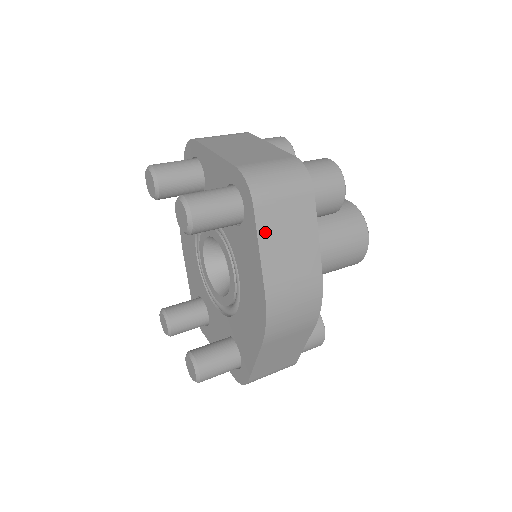
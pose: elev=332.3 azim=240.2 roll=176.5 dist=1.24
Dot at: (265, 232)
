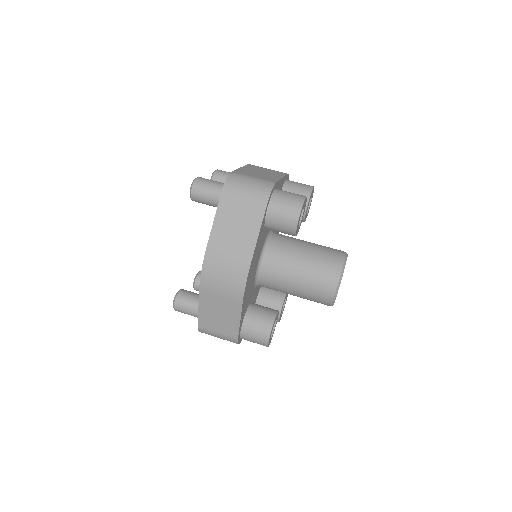
Dot at: (222, 212)
